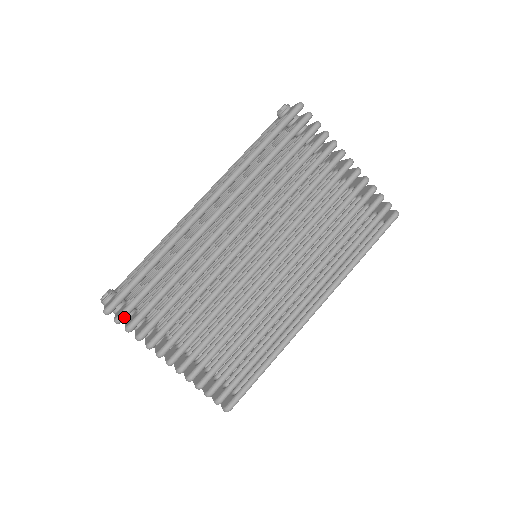
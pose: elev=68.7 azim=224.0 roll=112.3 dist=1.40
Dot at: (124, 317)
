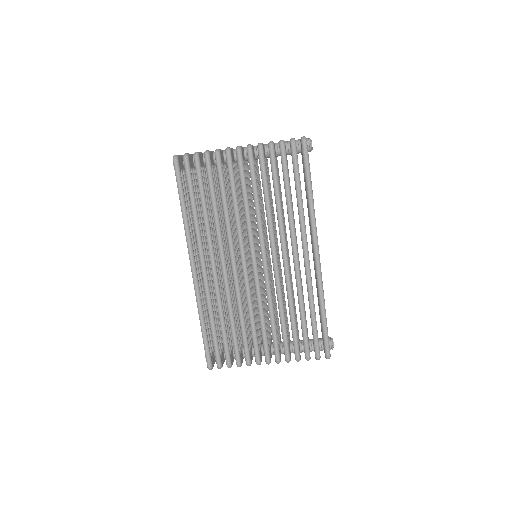
Dot at: (220, 363)
